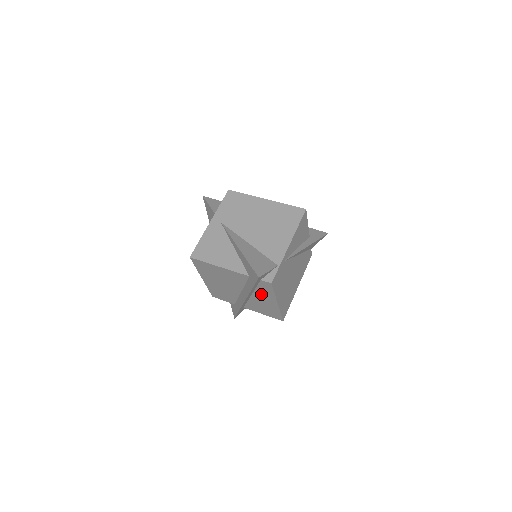
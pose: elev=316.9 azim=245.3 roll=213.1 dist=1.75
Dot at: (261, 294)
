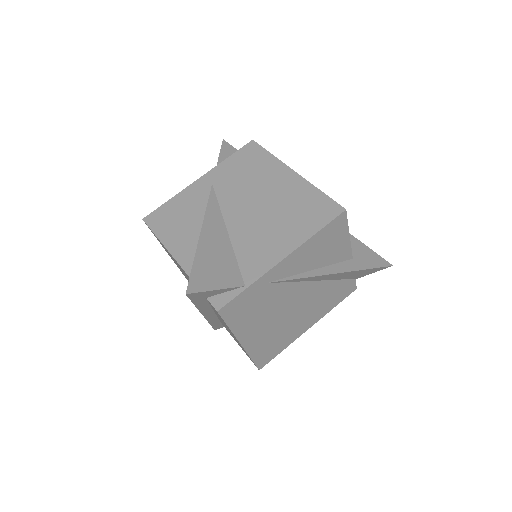
Dot at: (220, 318)
